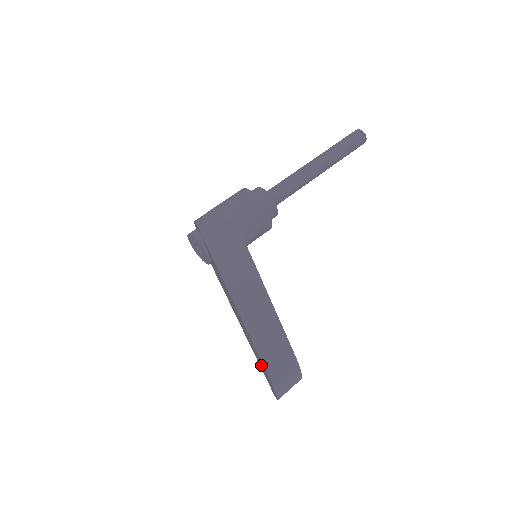
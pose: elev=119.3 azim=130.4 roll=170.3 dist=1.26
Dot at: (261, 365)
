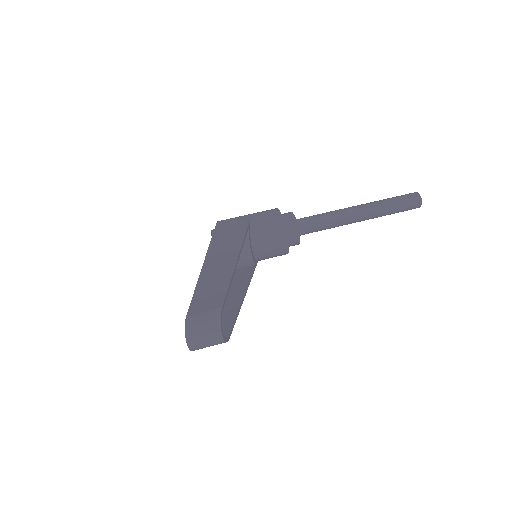
Dot at: occluded
